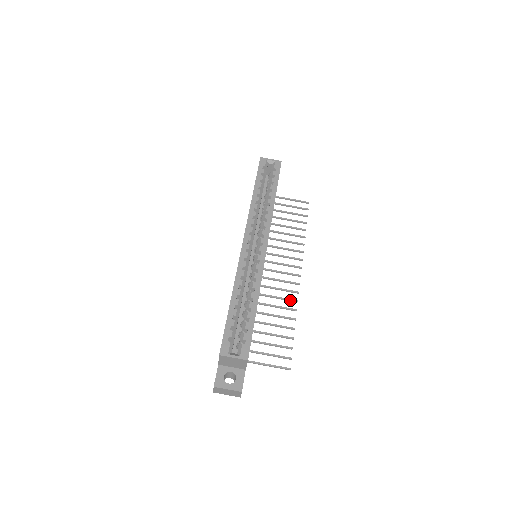
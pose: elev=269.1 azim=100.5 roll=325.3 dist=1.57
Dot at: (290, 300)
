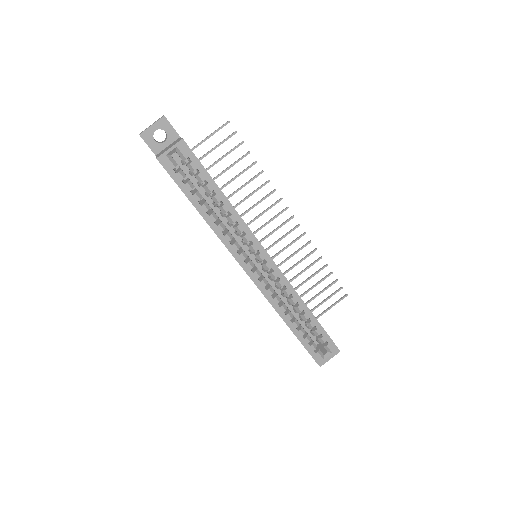
Dot at: occluded
